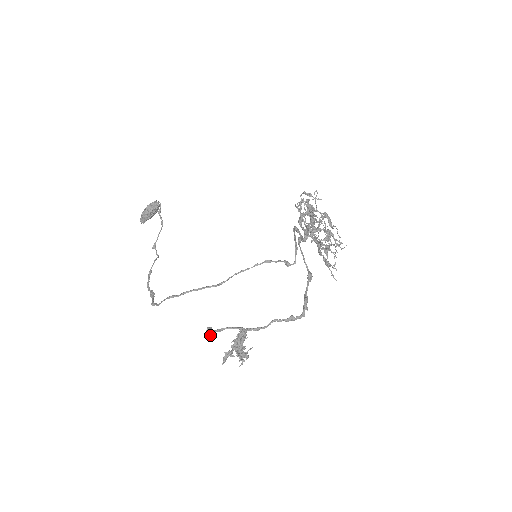
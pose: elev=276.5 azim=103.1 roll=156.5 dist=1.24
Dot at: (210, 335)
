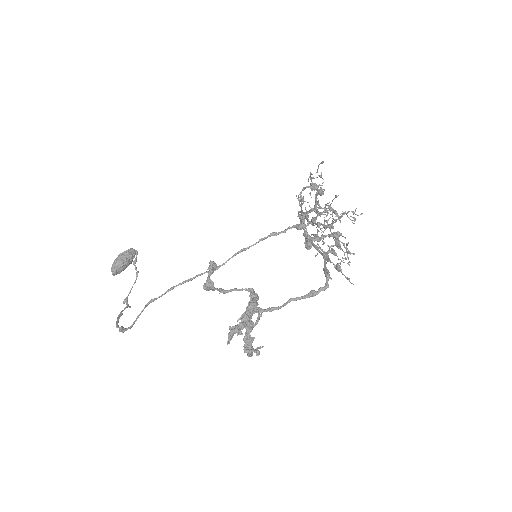
Dot at: (212, 285)
